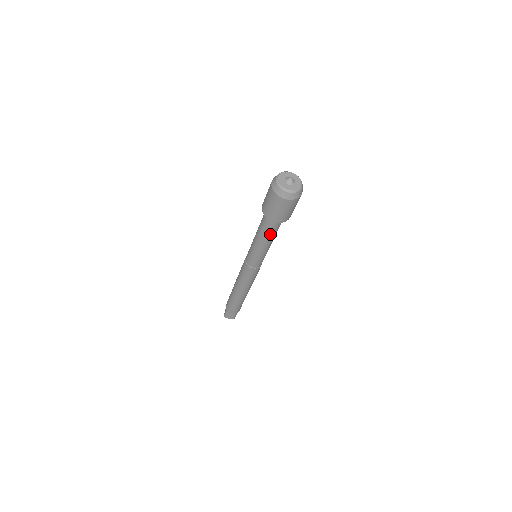
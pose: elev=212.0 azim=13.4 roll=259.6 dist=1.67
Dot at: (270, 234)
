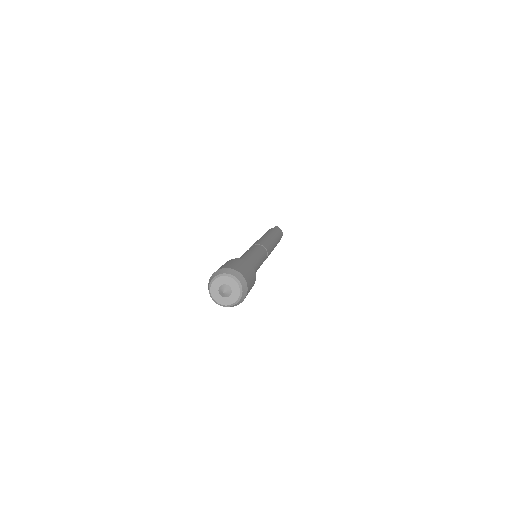
Dot at: occluded
